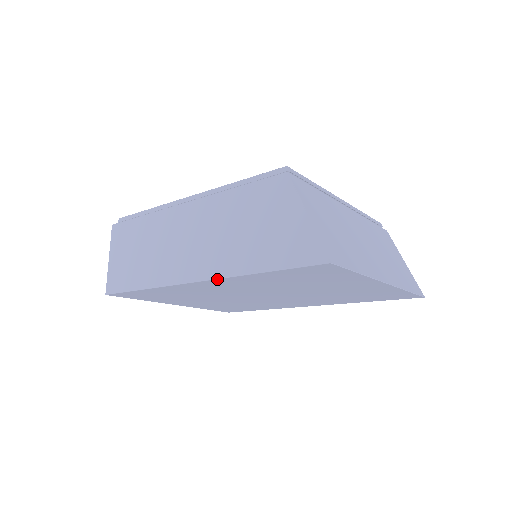
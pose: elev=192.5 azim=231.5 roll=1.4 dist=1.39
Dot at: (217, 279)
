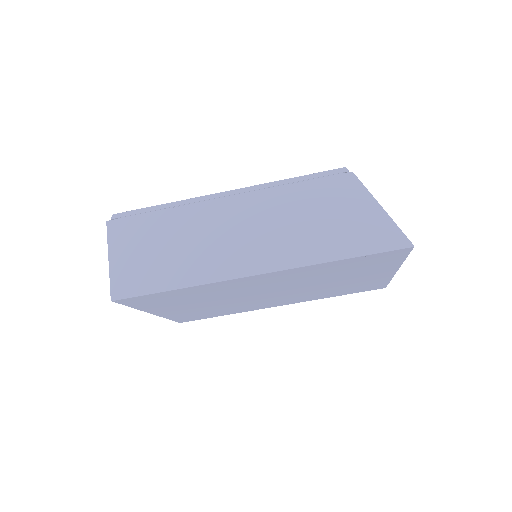
Dot at: (287, 269)
